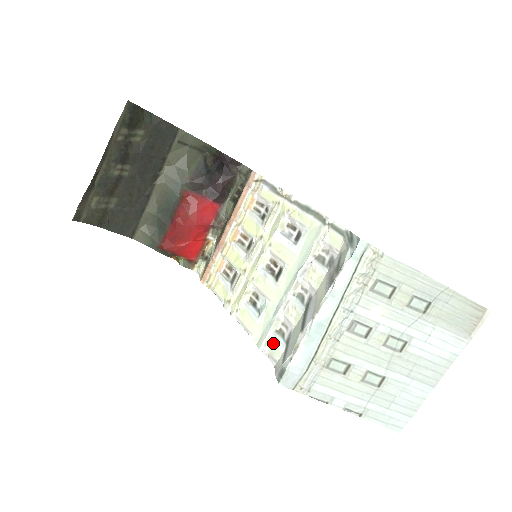
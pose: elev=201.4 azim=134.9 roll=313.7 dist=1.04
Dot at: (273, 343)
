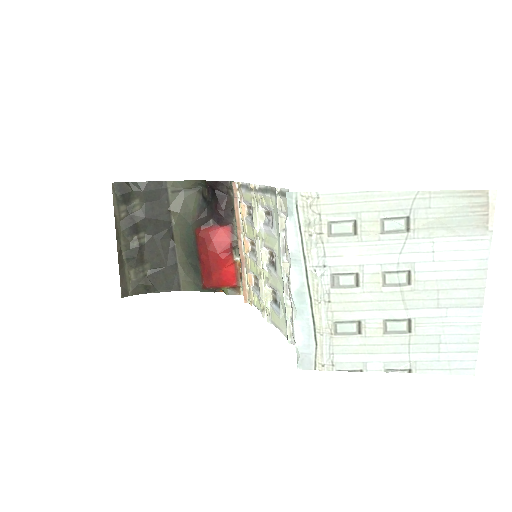
Dot at: occluded
